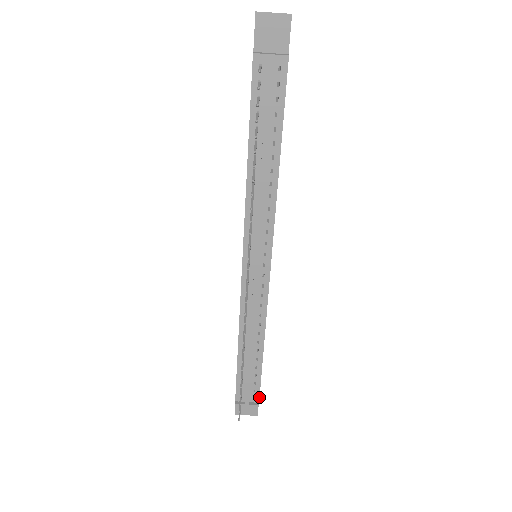
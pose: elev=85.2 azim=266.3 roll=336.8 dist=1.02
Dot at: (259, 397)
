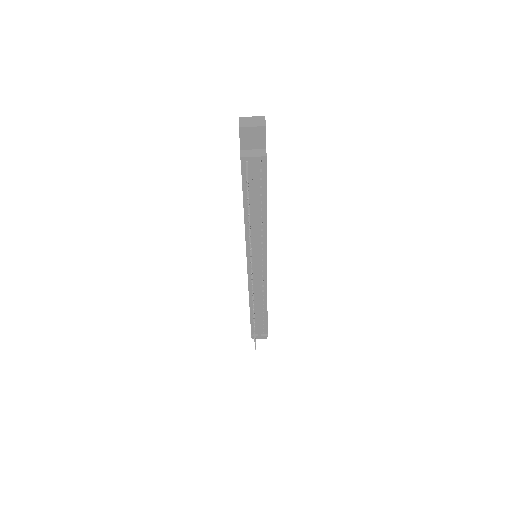
Dot at: (267, 331)
